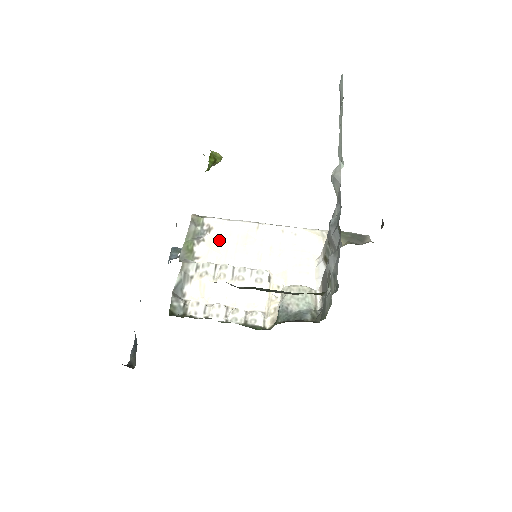
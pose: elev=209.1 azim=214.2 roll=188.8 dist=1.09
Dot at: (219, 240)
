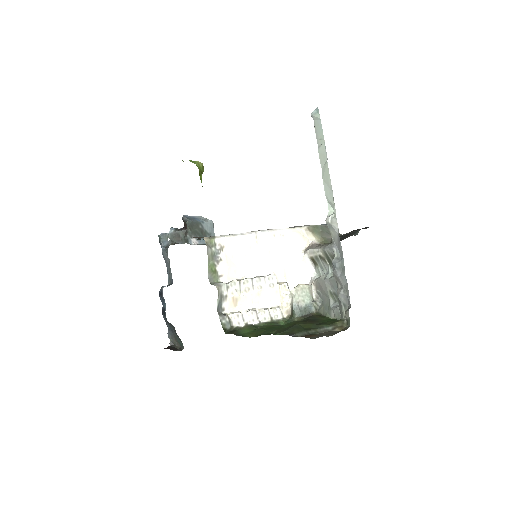
Dot at: (232, 256)
